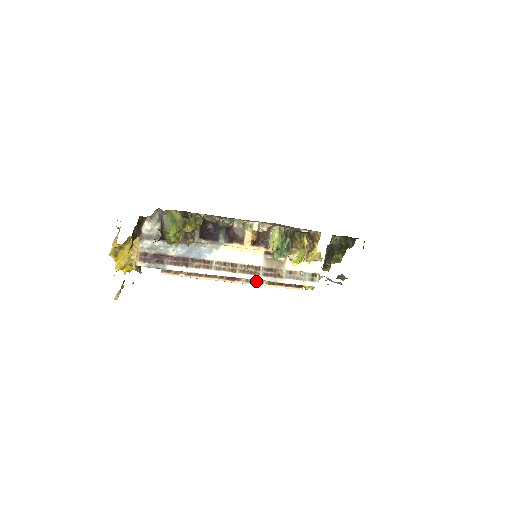
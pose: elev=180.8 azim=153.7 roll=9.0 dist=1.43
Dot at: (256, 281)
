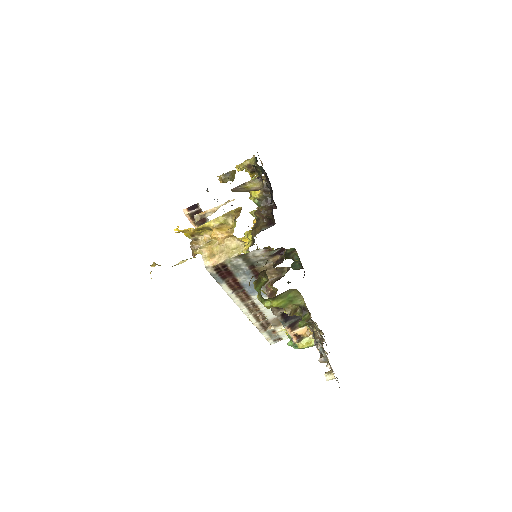
Dot at: occluded
